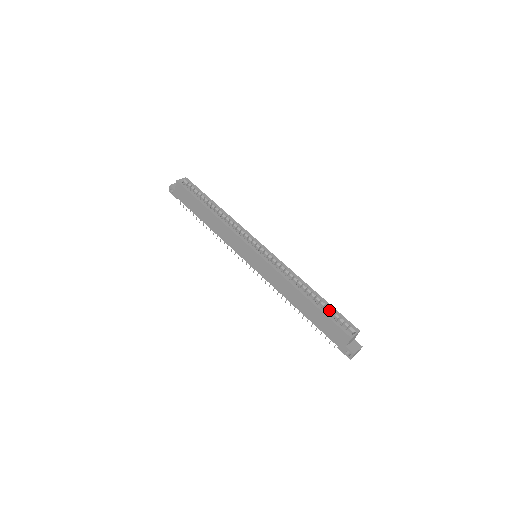
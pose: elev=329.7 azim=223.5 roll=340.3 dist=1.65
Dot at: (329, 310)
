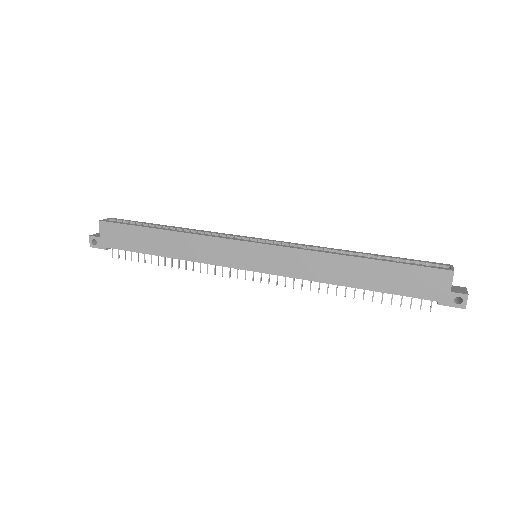
Dot at: occluded
